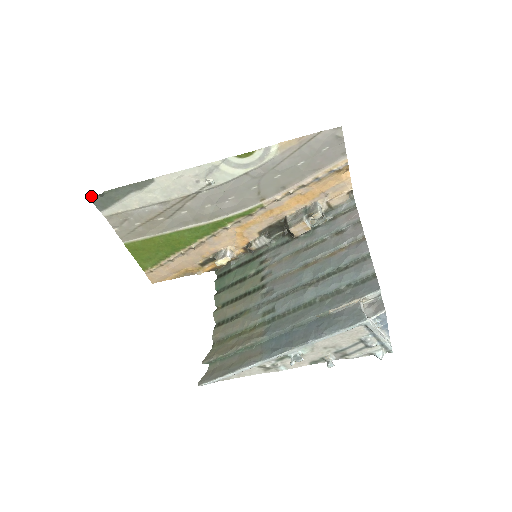
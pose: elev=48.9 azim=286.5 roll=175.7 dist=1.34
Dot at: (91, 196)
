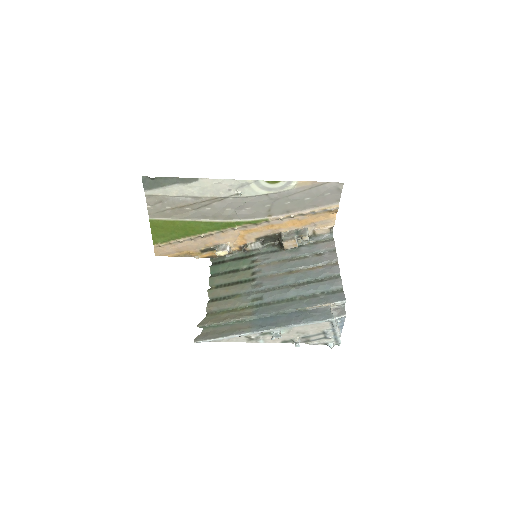
Dot at: (143, 177)
